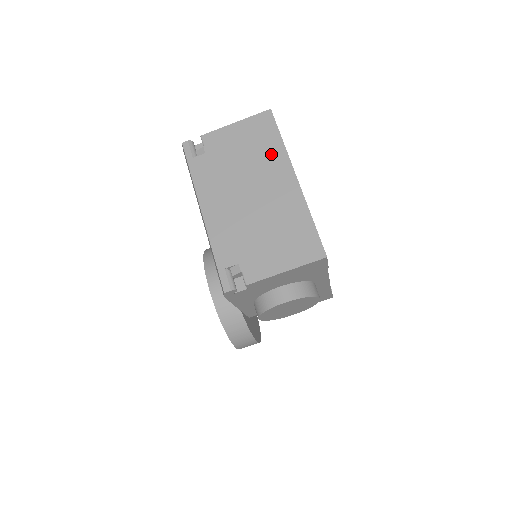
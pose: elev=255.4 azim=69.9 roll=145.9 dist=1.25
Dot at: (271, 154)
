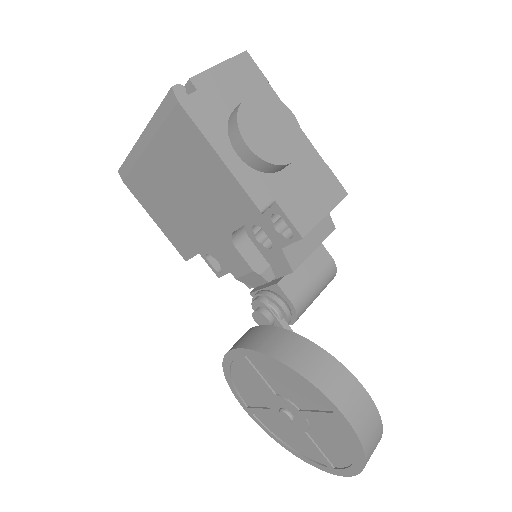
Dot at: occluded
